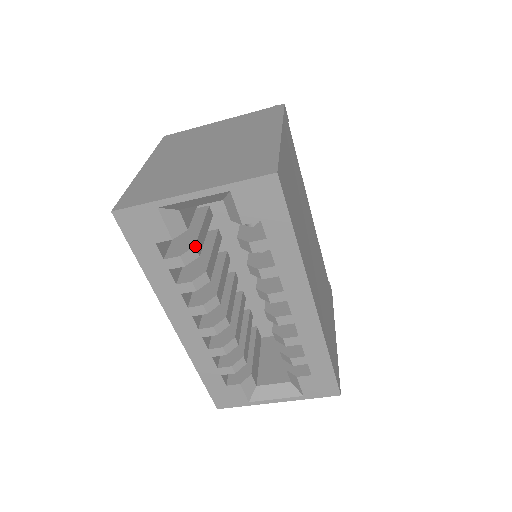
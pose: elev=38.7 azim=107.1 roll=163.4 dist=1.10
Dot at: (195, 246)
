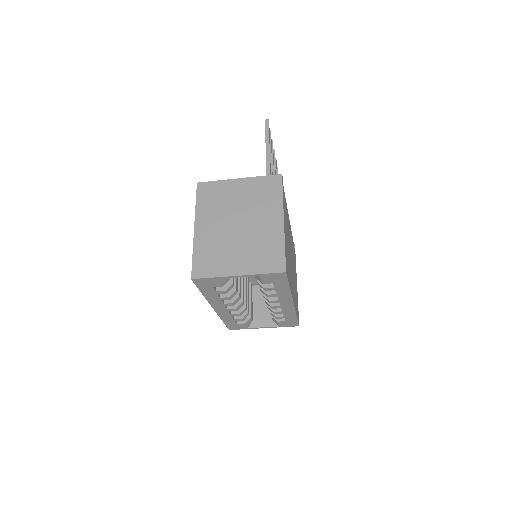
Dot at: (232, 283)
